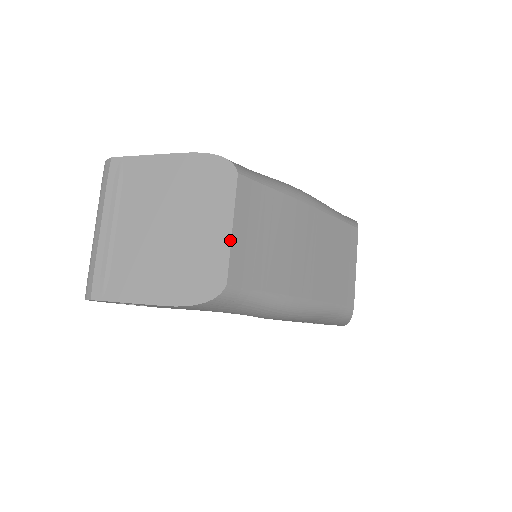
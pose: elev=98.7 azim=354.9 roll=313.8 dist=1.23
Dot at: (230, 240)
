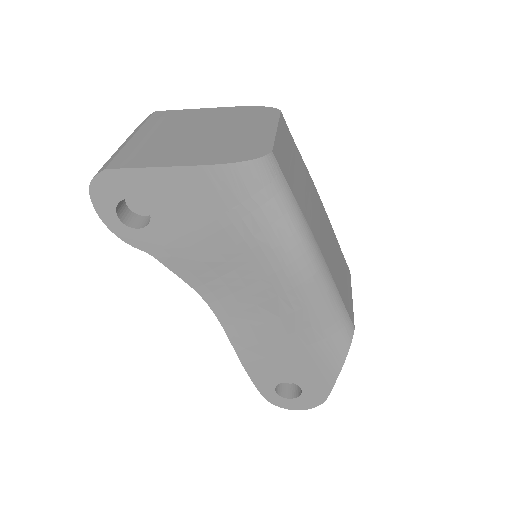
Dot at: (275, 133)
